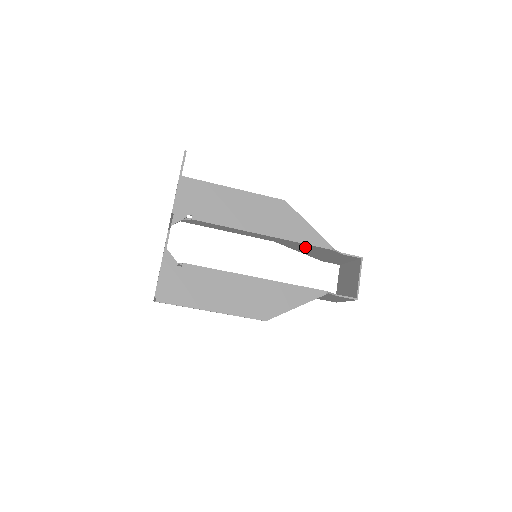
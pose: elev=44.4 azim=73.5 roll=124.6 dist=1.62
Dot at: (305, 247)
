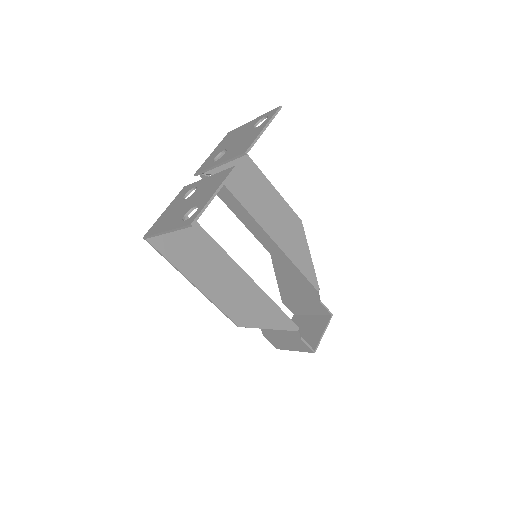
Dot at: (293, 276)
